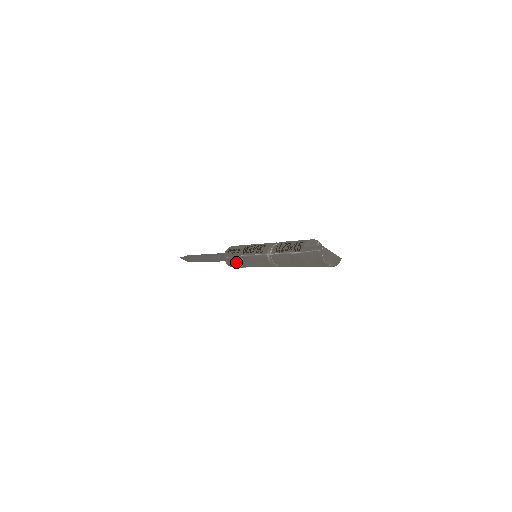
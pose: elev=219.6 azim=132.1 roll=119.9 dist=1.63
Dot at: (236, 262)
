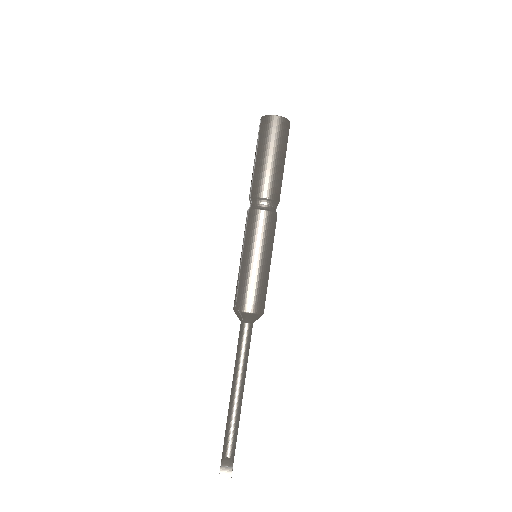
Dot at: (243, 283)
